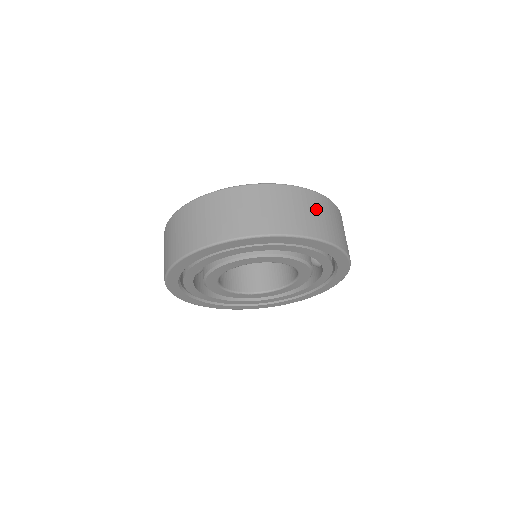
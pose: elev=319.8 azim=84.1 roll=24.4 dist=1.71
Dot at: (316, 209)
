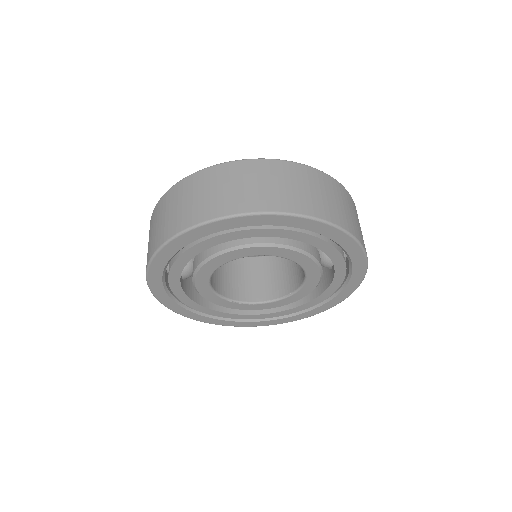
Dot at: (320, 188)
